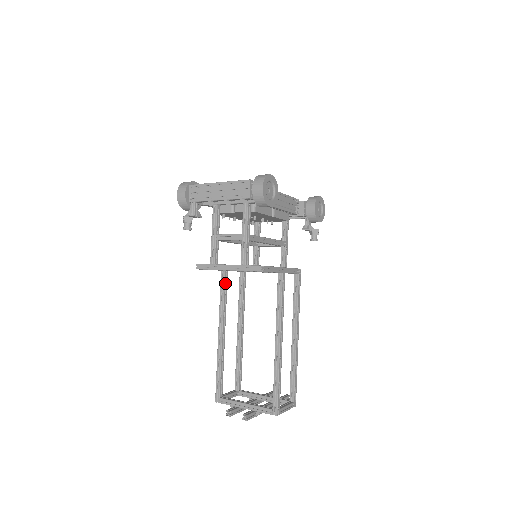
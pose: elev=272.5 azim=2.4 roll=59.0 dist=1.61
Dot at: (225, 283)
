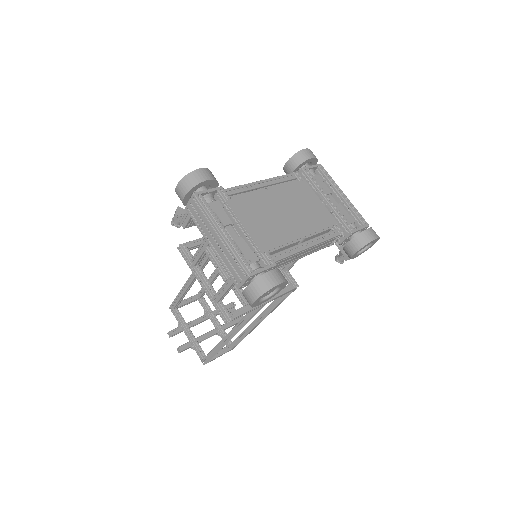
Dot at: occluded
